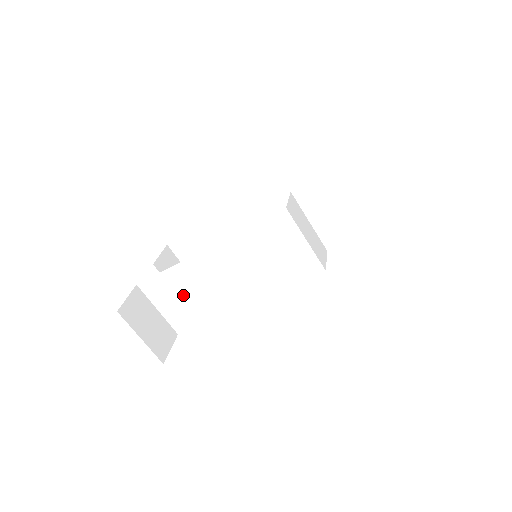
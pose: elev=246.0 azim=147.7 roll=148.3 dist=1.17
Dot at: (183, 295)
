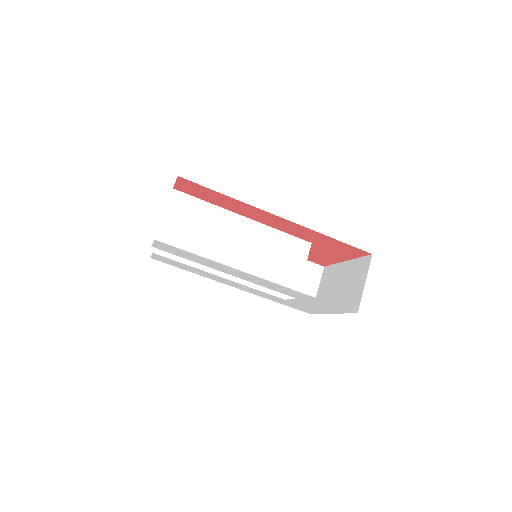
Dot at: (194, 226)
